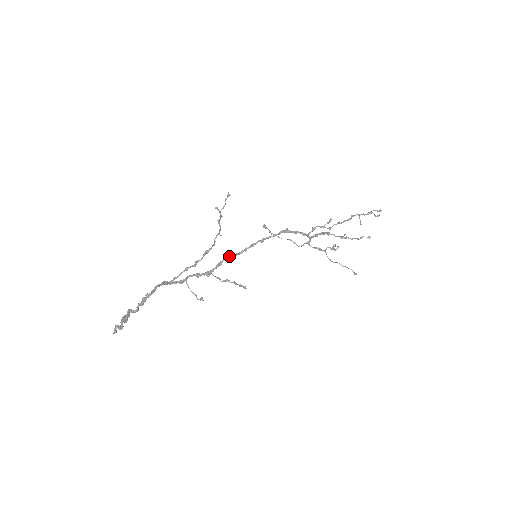
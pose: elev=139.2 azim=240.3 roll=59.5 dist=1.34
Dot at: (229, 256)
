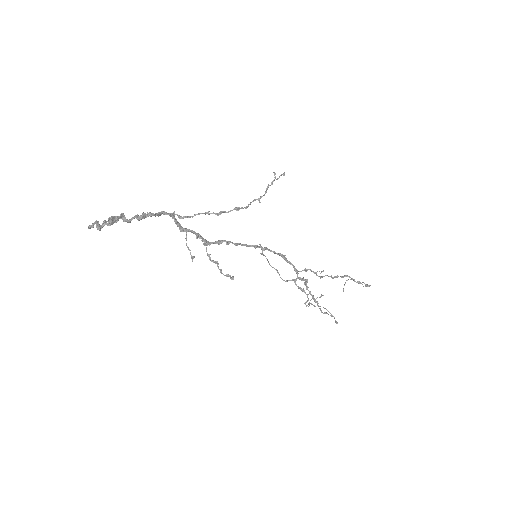
Dot at: occluded
